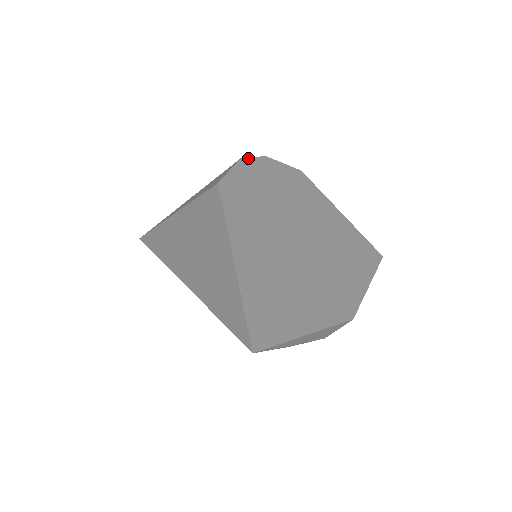
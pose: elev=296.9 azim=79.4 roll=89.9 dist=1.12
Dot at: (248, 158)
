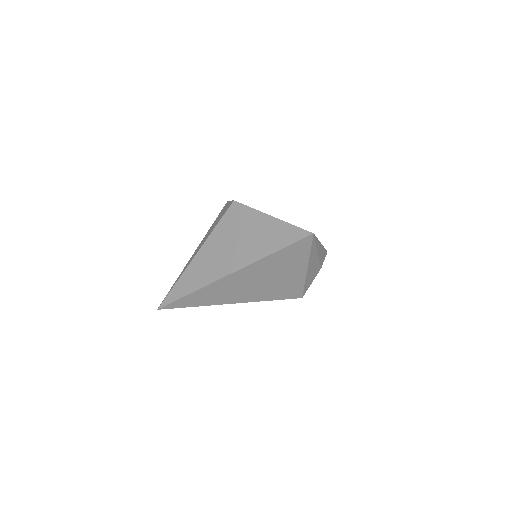
Dot at: occluded
